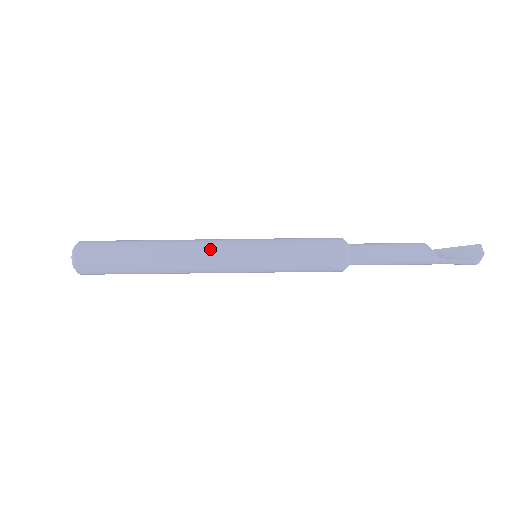
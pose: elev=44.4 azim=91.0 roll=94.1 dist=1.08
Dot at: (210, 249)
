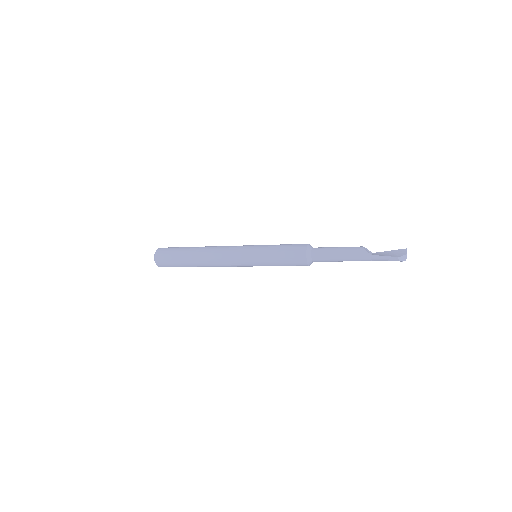
Dot at: (227, 249)
